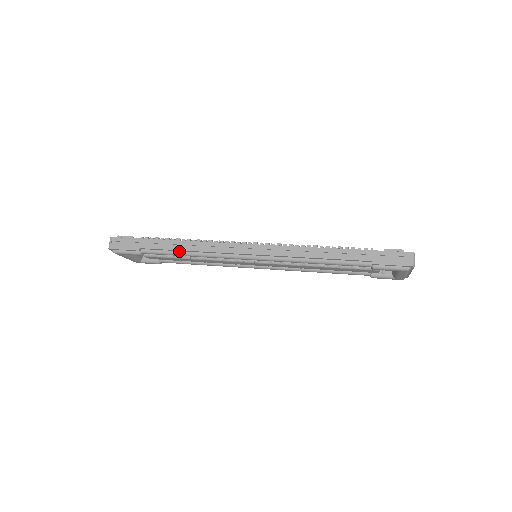
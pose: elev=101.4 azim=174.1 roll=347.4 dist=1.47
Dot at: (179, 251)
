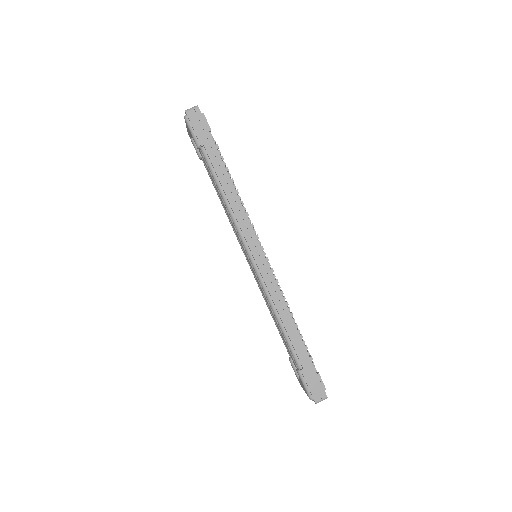
Dot at: (222, 187)
